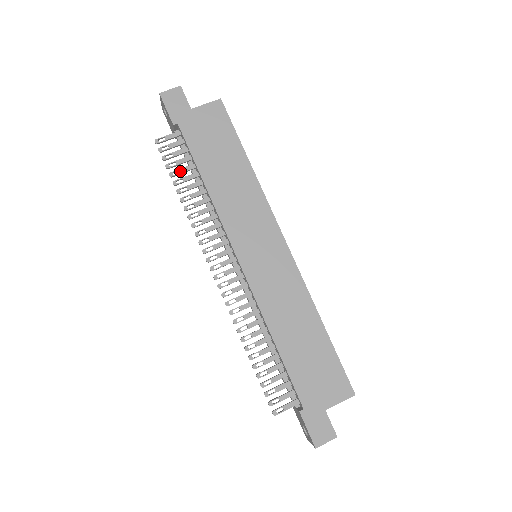
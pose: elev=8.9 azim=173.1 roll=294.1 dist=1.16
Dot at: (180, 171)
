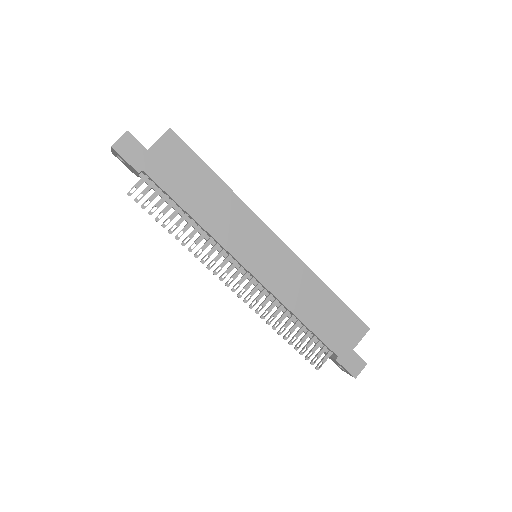
Dot at: (163, 213)
